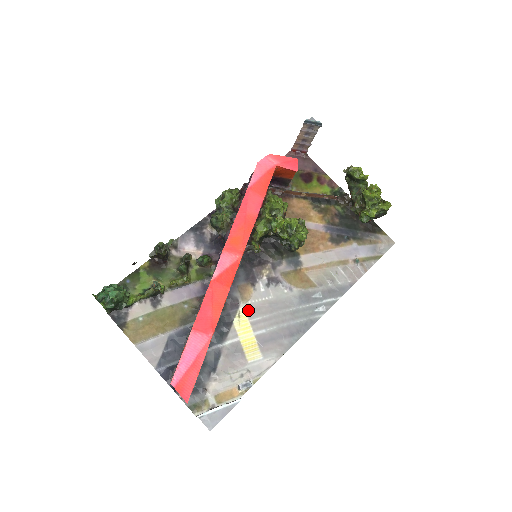
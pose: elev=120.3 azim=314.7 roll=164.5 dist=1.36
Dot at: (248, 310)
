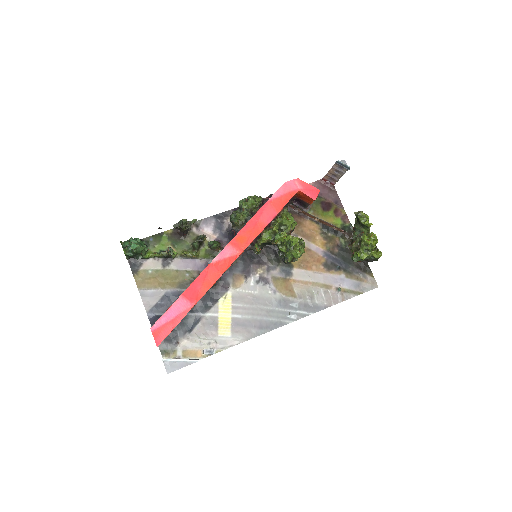
Dot at: (234, 296)
